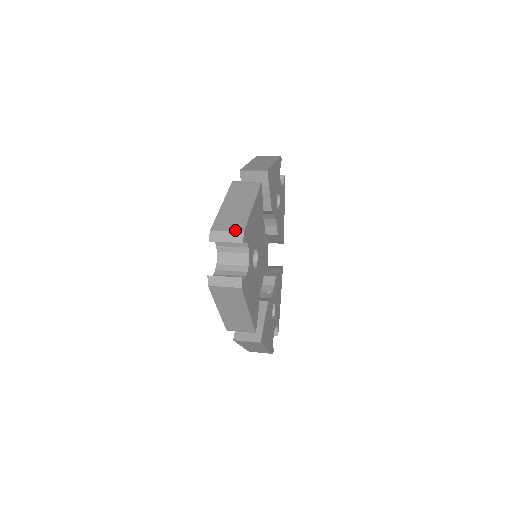
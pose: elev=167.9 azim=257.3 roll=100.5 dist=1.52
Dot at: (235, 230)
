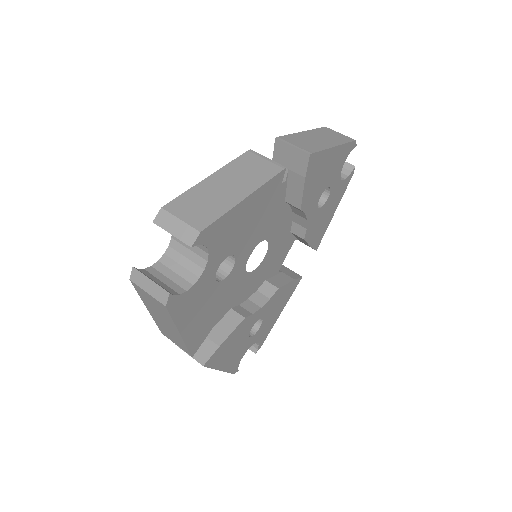
Dot at: (191, 224)
